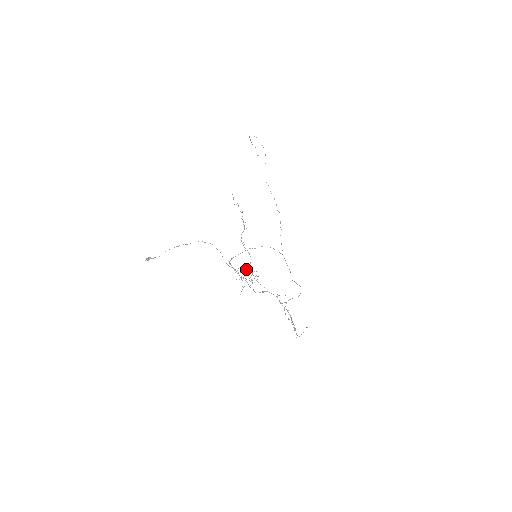
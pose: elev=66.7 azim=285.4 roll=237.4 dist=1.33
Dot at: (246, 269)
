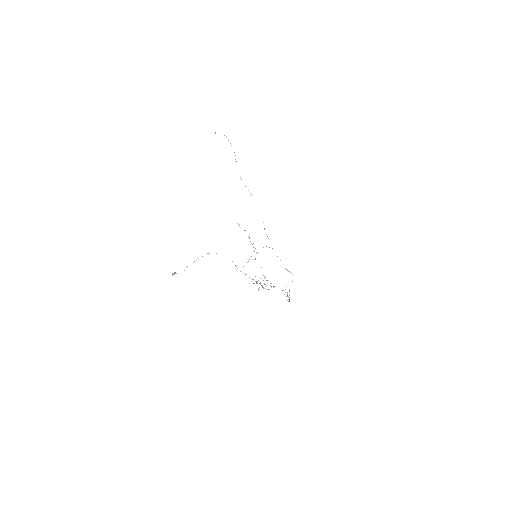
Dot at: occluded
